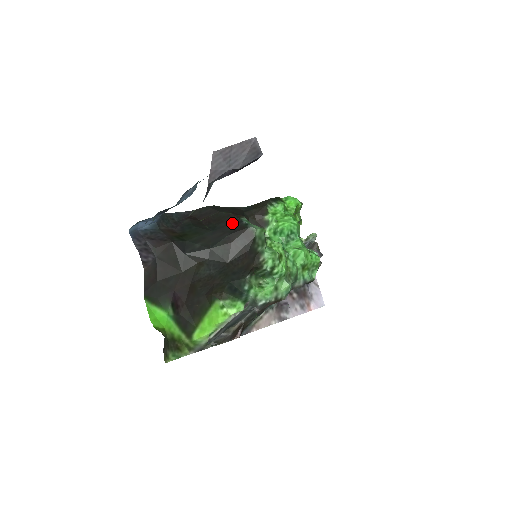
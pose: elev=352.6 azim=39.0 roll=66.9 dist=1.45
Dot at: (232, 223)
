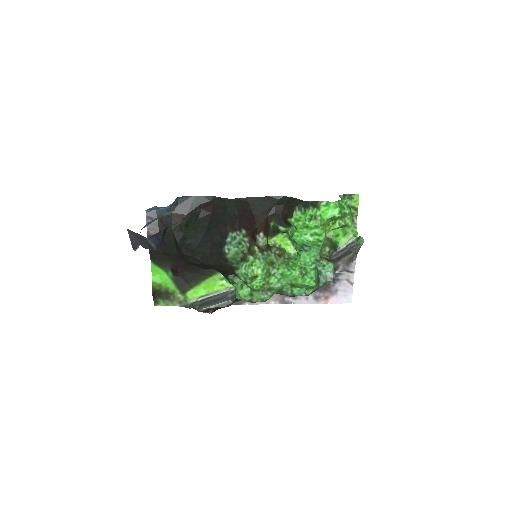
Dot at: (220, 234)
